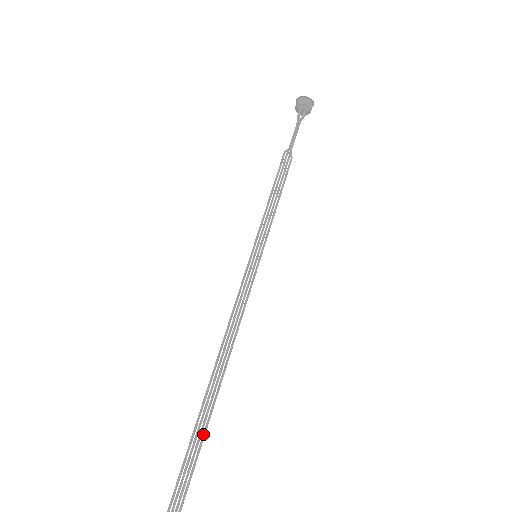
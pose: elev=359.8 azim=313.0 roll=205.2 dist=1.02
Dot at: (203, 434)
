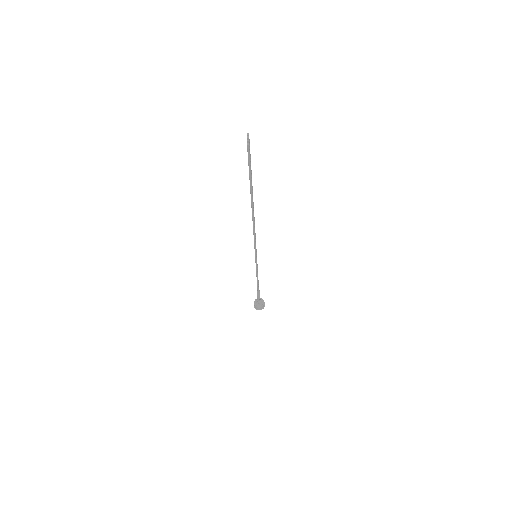
Dot at: (251, 186)
